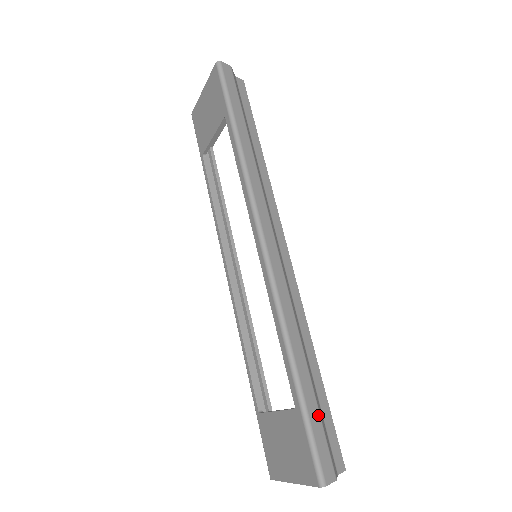
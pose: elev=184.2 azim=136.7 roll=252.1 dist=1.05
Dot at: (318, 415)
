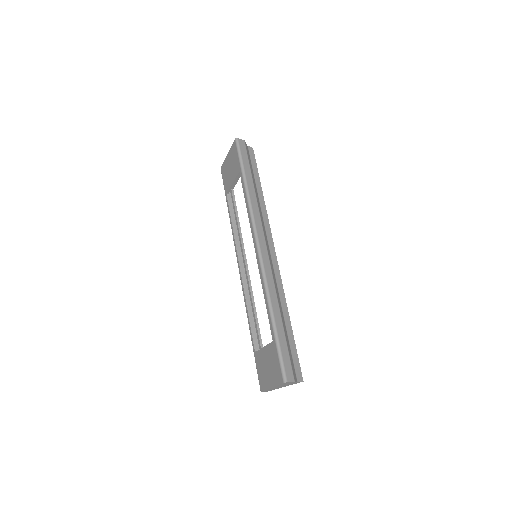
Dot at: (286, 345)
